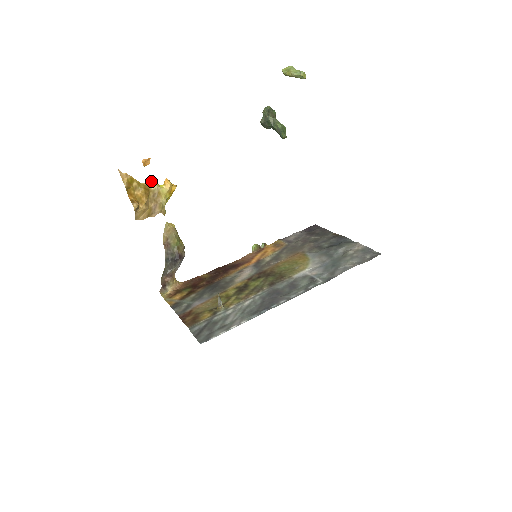
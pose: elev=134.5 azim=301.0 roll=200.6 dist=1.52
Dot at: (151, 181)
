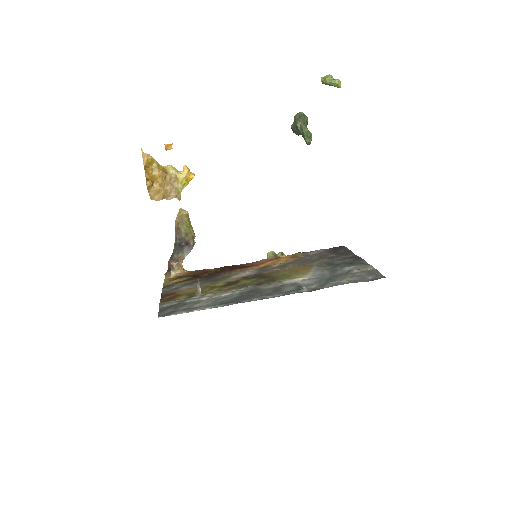
Dot at: (171, 165)
